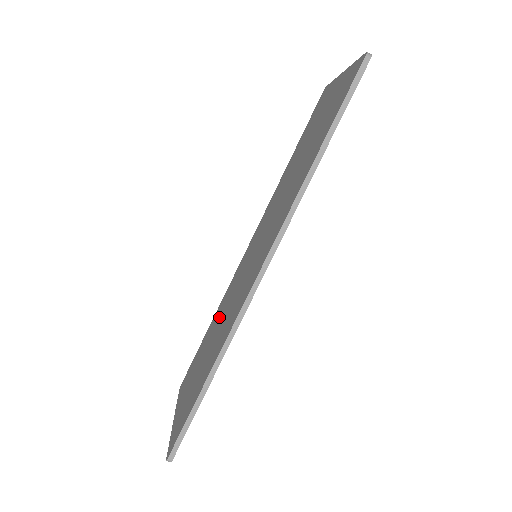
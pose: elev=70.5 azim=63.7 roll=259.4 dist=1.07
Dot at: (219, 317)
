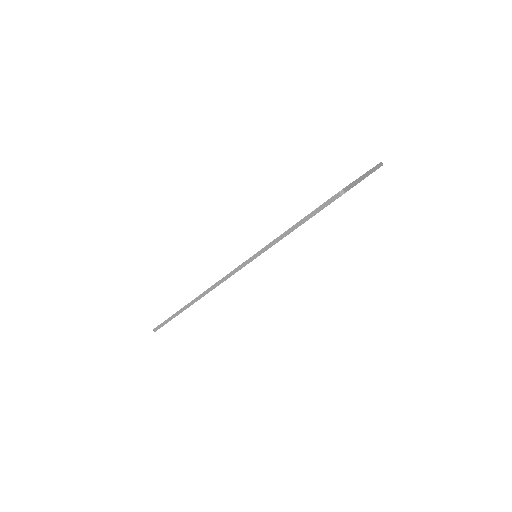
Dot at: occluded
